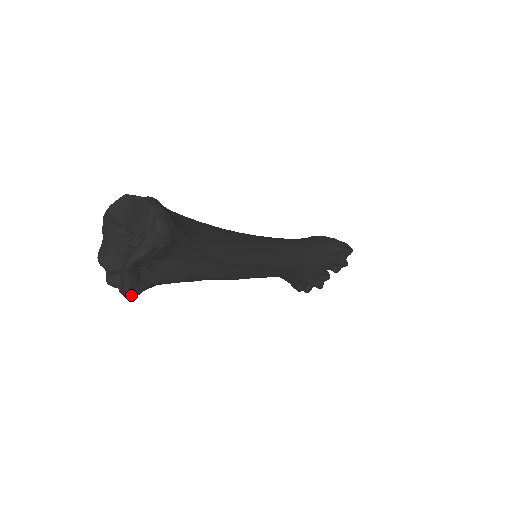
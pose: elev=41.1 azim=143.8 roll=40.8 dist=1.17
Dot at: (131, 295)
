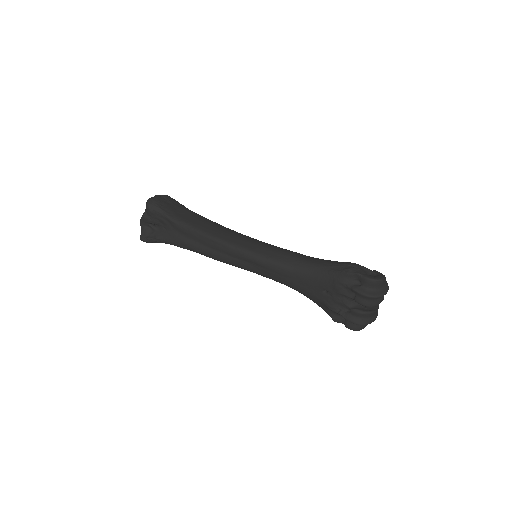
Dot at: (142, 240)
